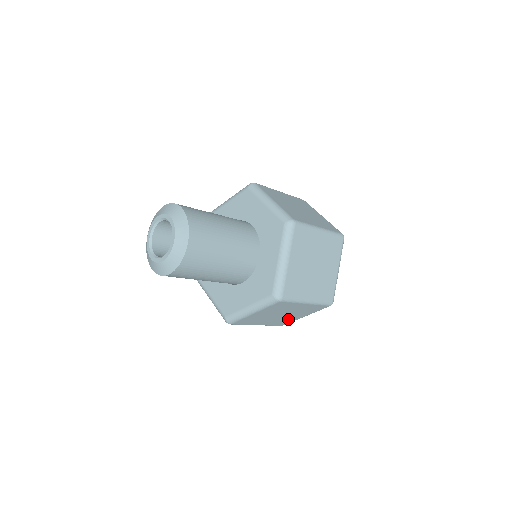
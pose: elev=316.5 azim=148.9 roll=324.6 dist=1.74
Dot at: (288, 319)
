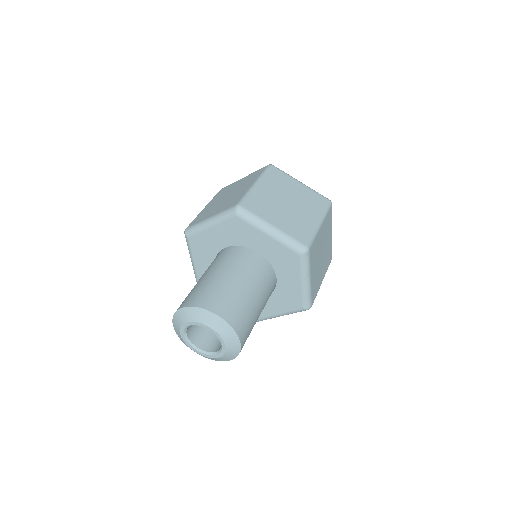
Dot at: occluded
